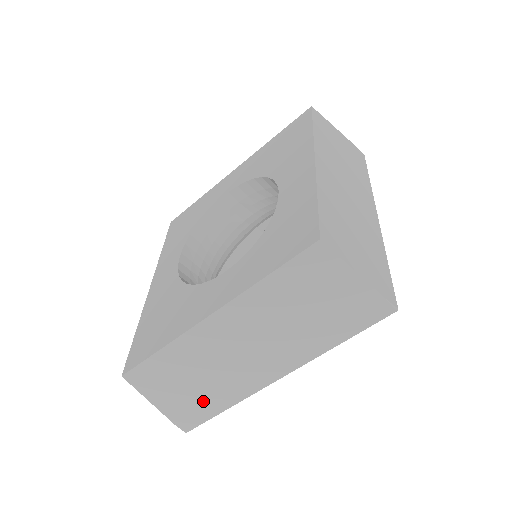
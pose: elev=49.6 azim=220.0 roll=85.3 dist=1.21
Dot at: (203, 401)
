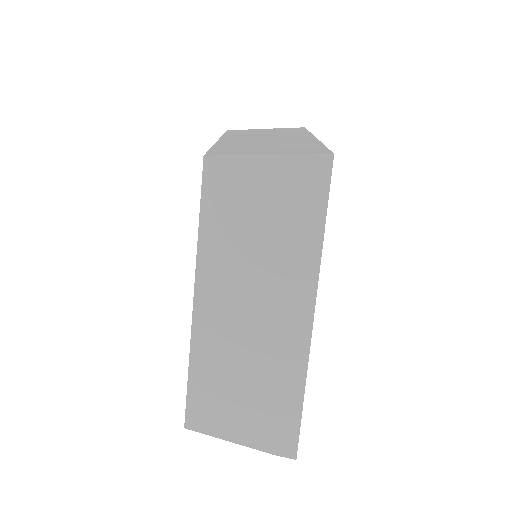
Dot at: (274, 403)
